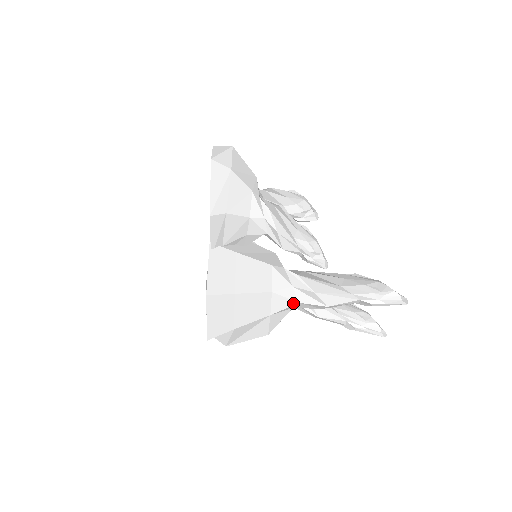
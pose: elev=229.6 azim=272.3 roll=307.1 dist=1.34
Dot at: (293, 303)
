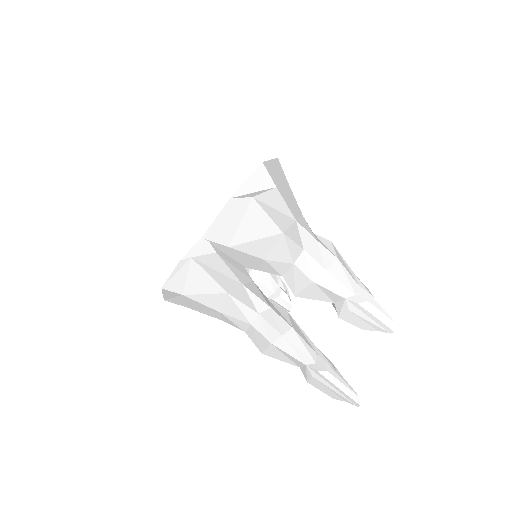
Dot at: (313, 235)
